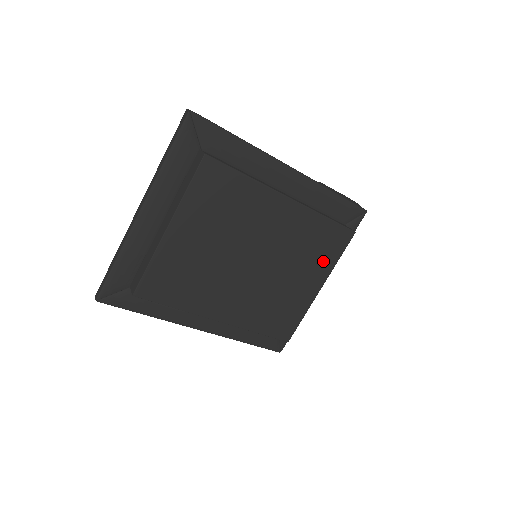
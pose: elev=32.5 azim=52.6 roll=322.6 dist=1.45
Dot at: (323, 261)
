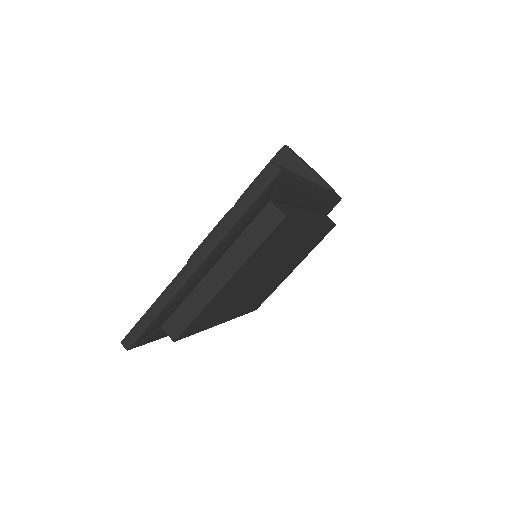
Dot at: (307, 252)
